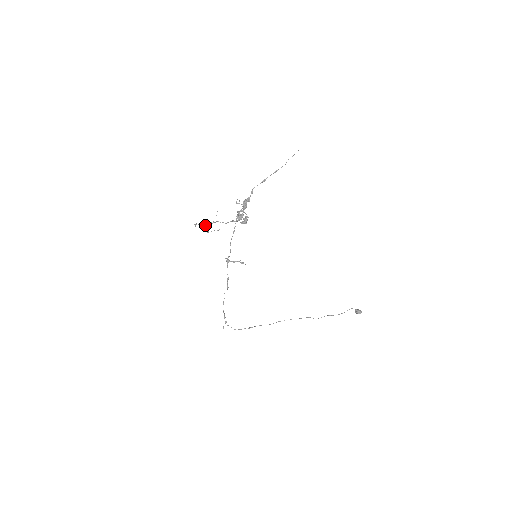
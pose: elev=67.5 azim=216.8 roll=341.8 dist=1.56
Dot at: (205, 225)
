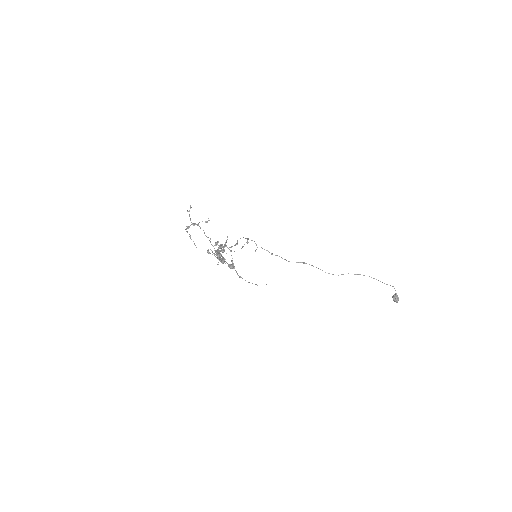
Dot at: (192, 224)
